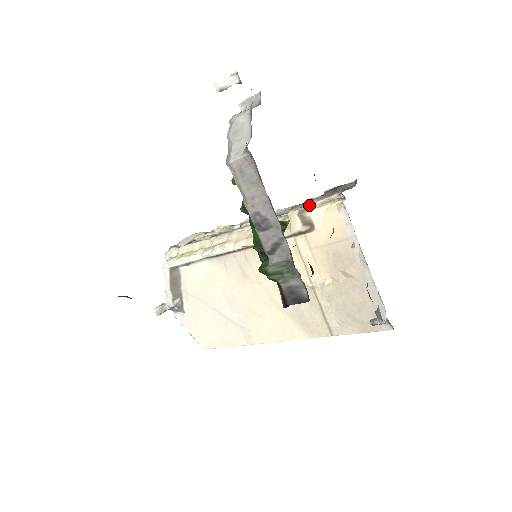
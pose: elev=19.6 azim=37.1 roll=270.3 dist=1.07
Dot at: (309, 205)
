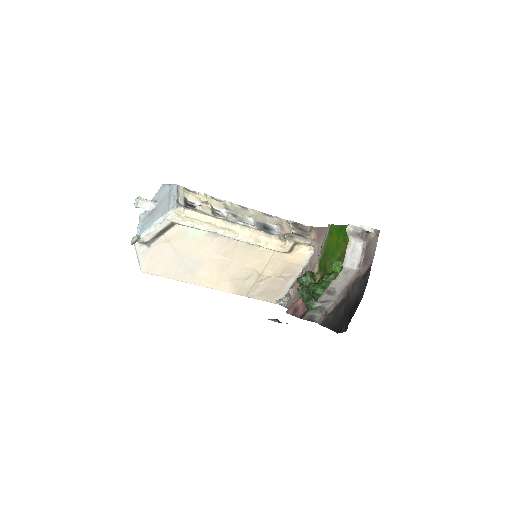
Dot at: (297, 242)
